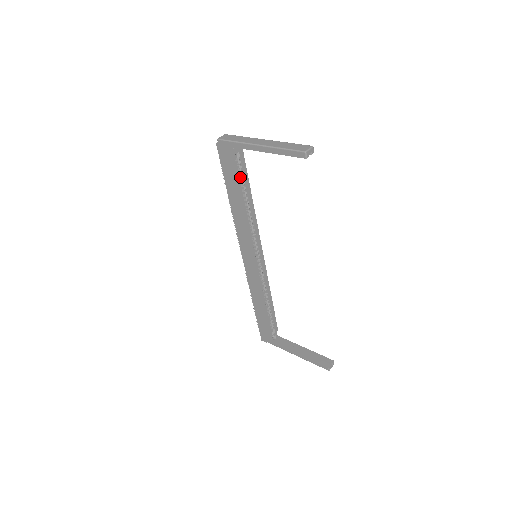
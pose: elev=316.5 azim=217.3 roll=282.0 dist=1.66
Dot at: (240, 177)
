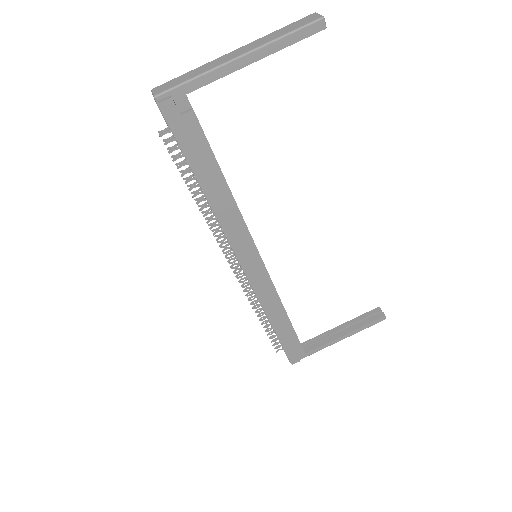
Dot at: occluded
